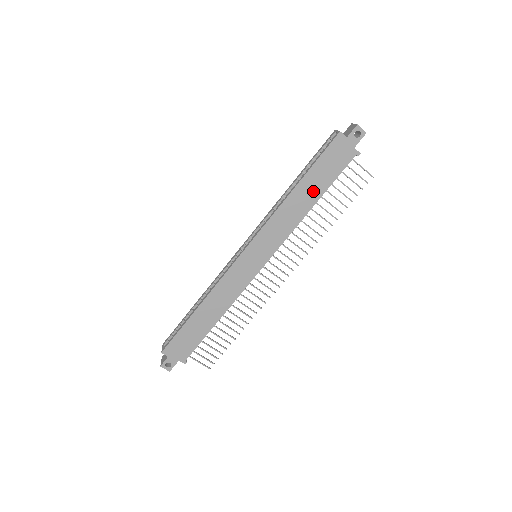
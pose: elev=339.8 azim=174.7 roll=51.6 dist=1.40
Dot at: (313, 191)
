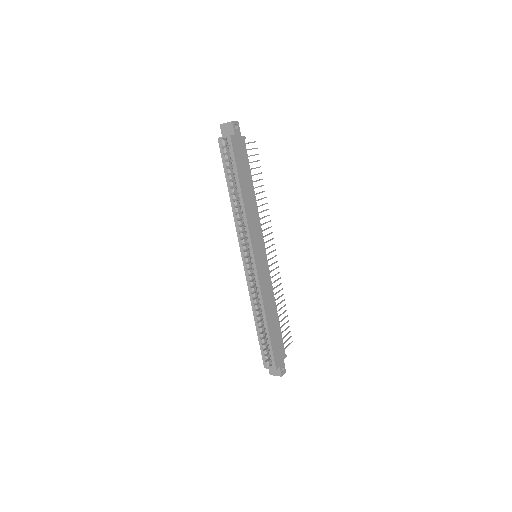
Dot at: (248, 184)
